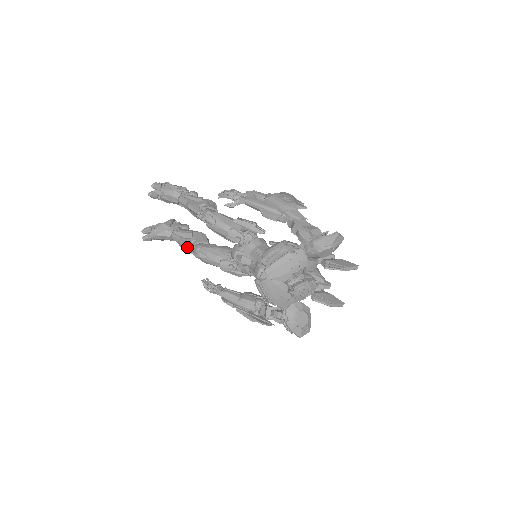
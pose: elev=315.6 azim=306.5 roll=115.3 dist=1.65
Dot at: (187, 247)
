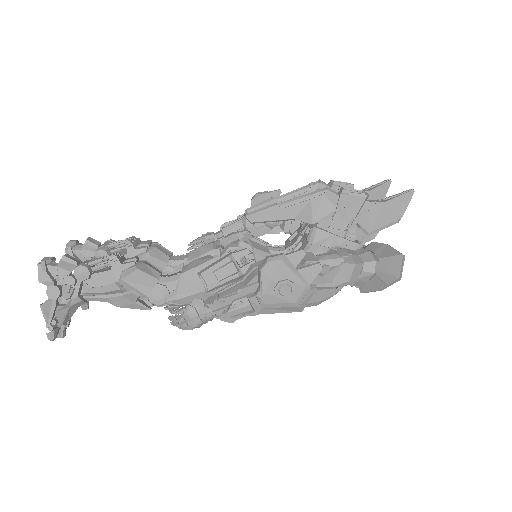
Dot at: occluded
